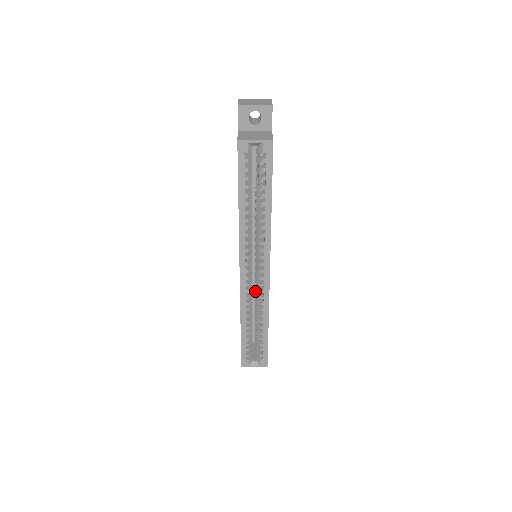
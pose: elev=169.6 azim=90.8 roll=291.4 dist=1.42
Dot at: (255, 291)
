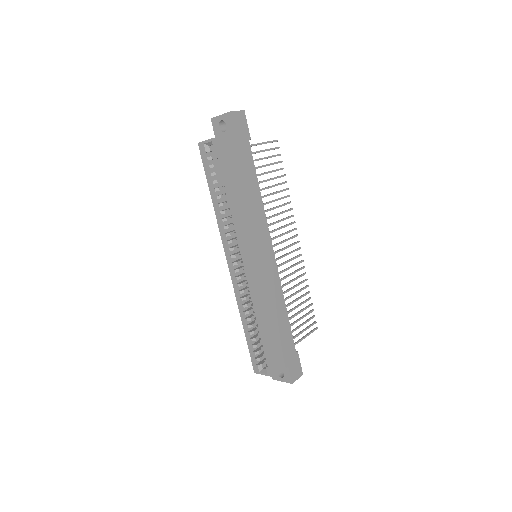
Dot at: occluded
